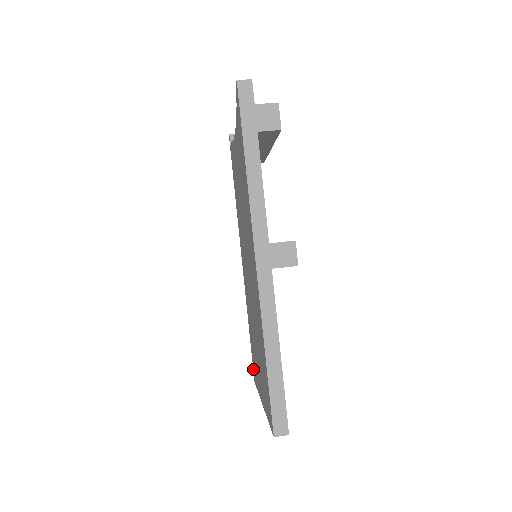
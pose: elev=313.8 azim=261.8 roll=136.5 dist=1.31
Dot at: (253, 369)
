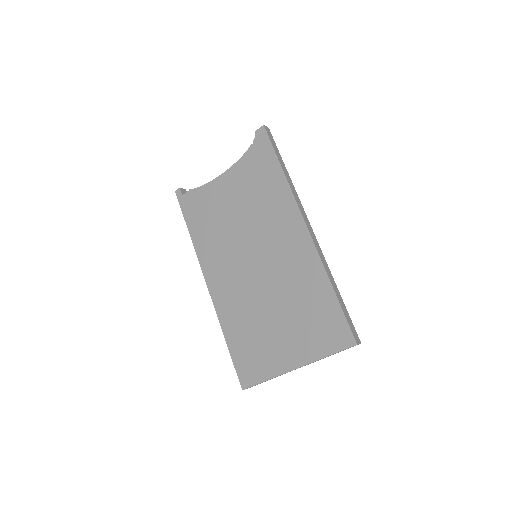
Dot at: (240, 376)
